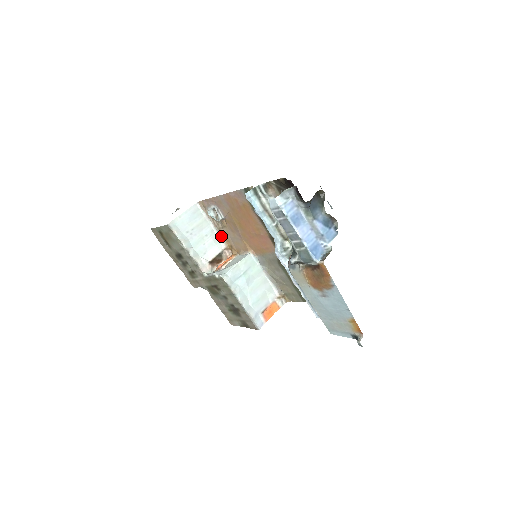
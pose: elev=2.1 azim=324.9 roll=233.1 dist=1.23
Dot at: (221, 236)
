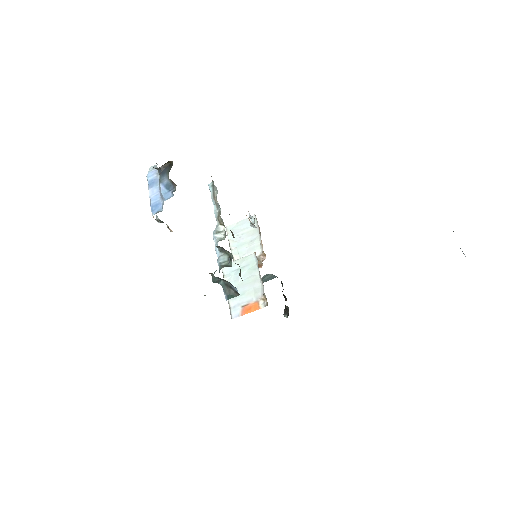
Dot at: occluded
